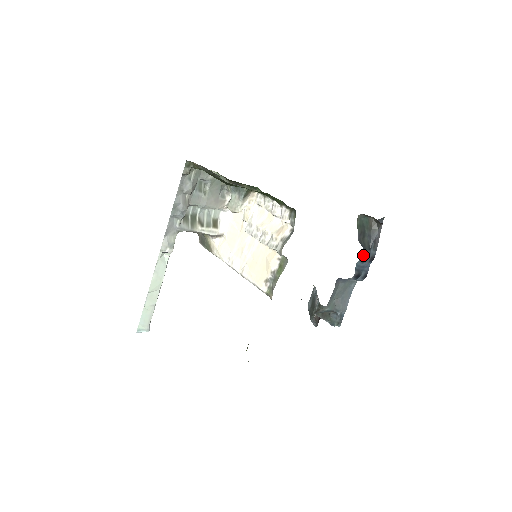
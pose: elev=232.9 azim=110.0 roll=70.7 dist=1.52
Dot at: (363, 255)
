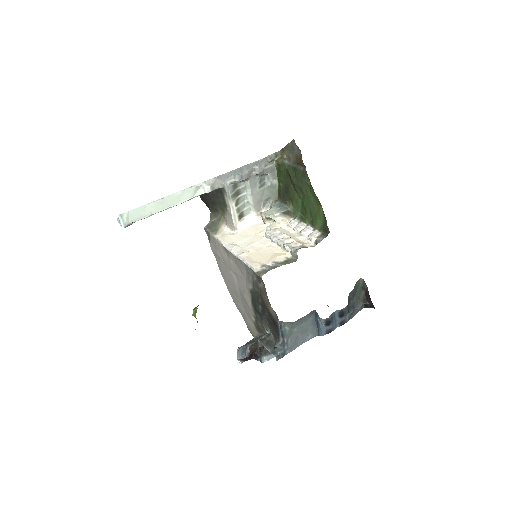
Dot at: (343, 309)
